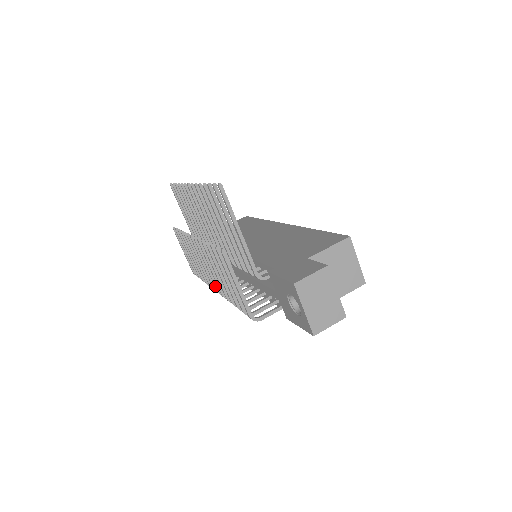
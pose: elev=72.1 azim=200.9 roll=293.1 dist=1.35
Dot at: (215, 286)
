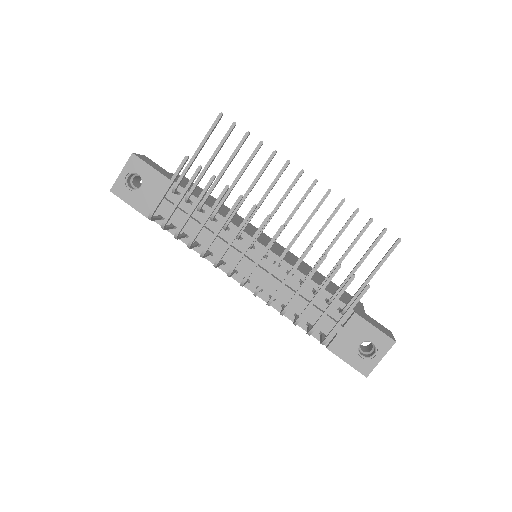
Dot at: occluded
